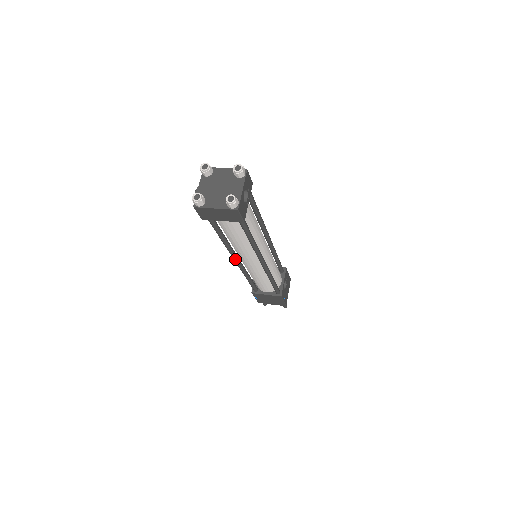
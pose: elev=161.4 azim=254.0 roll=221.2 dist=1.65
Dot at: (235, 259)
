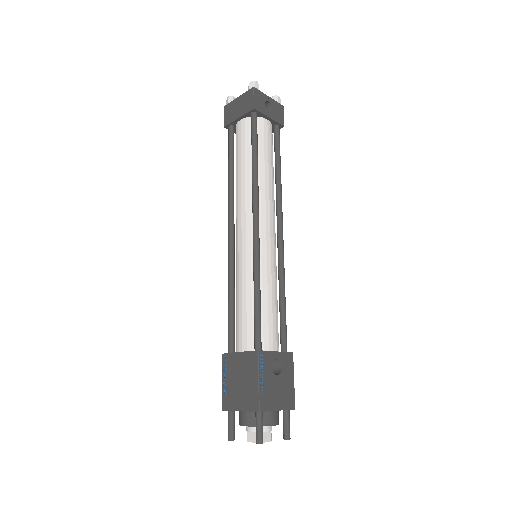
Dot at: (230, 225)
